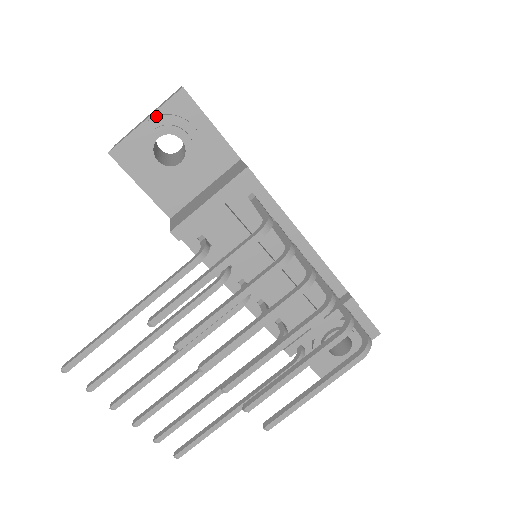
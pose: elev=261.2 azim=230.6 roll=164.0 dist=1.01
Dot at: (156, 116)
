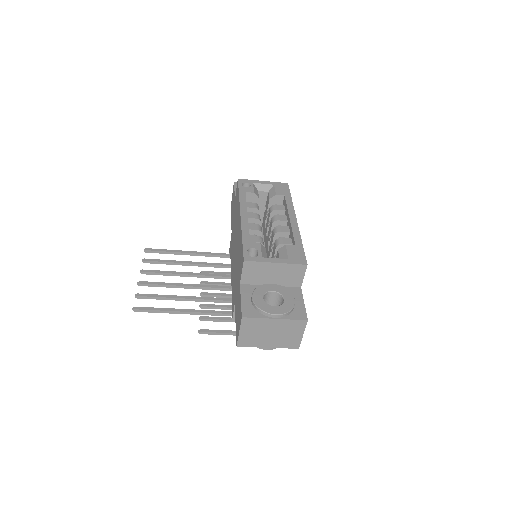
Dot at: occluded
